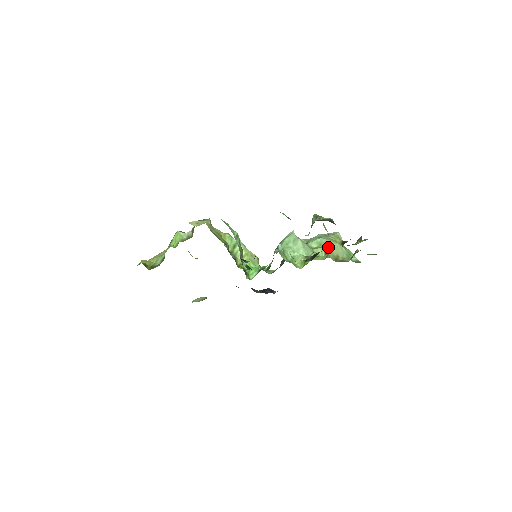
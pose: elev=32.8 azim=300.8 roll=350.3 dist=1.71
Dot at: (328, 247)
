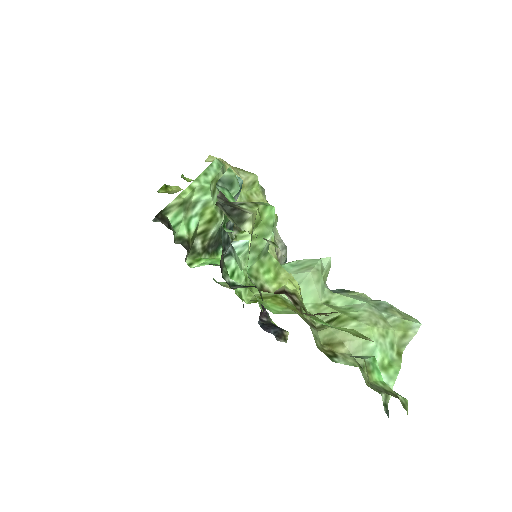
Dot at: (345, 317)
